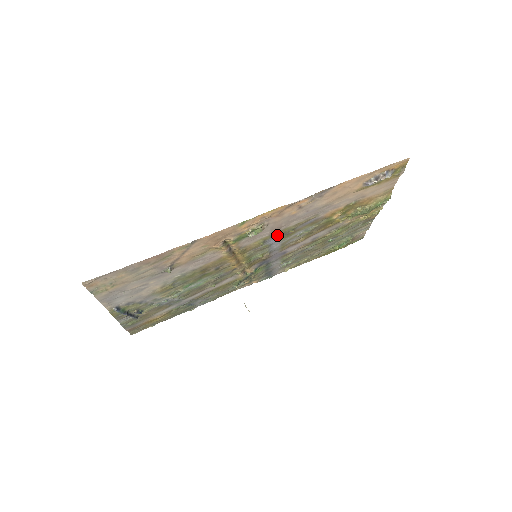
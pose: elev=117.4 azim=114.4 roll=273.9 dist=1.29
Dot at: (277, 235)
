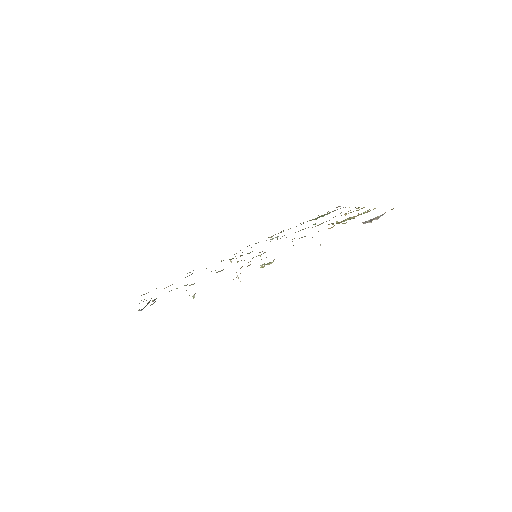
Dot at: occluded
